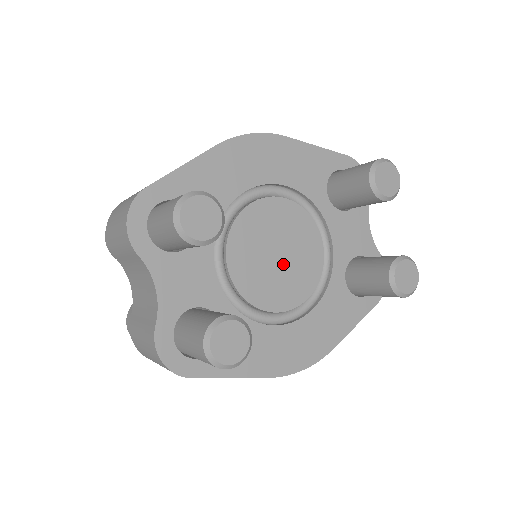
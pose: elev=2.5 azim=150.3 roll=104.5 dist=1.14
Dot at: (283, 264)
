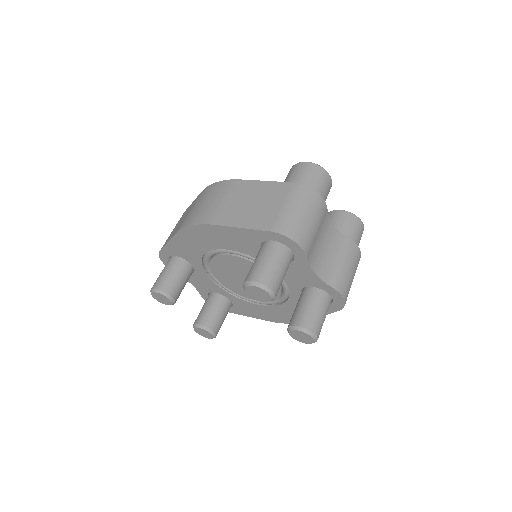
Dot at: occluded
